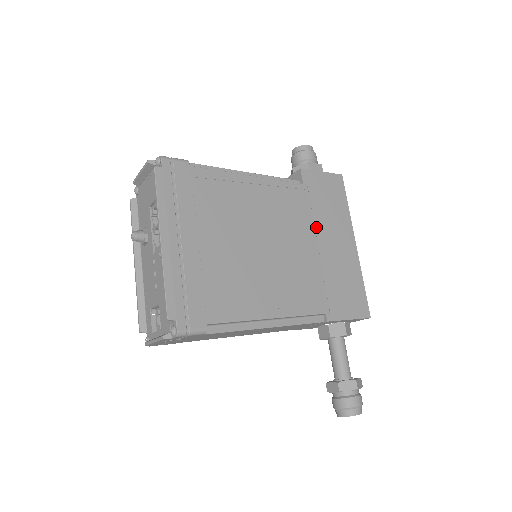
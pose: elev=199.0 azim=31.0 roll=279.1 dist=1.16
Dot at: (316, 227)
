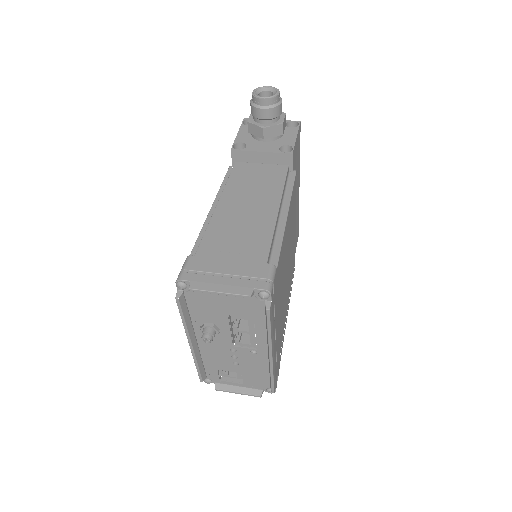
Dot at: occluded
